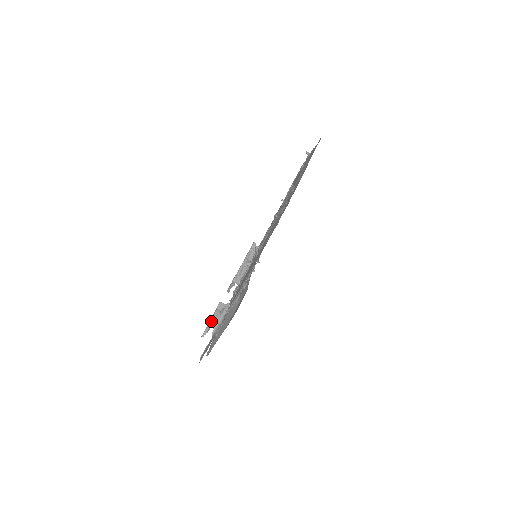
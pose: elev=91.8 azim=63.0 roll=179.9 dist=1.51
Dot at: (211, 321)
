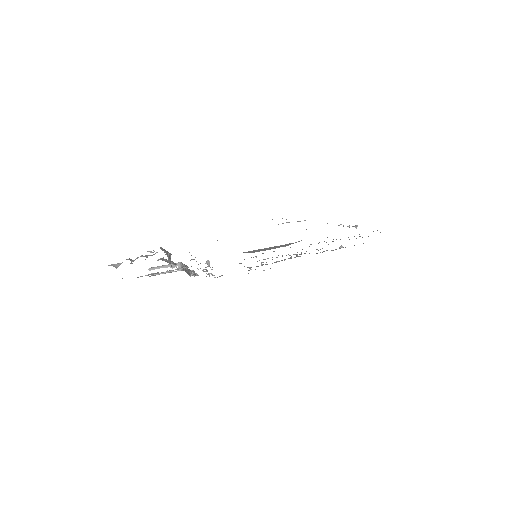
Dot at: (167, 251)
